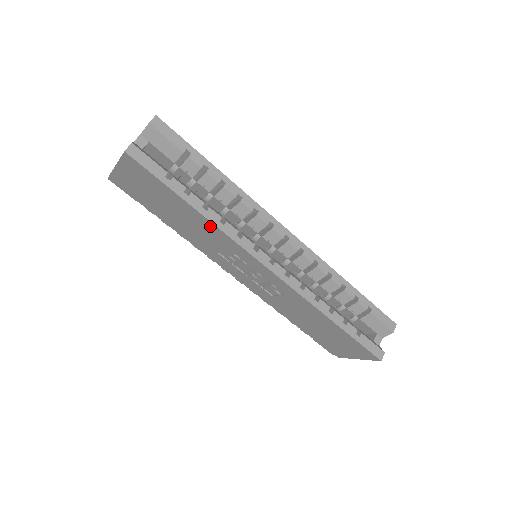
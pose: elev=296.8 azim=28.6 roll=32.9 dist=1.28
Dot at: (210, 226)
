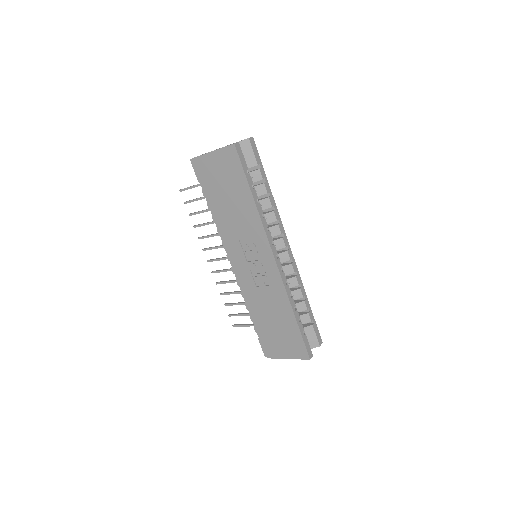
Dot at: (254, 214)
